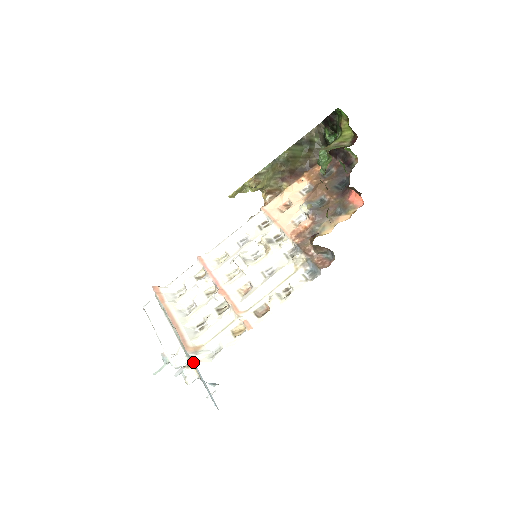
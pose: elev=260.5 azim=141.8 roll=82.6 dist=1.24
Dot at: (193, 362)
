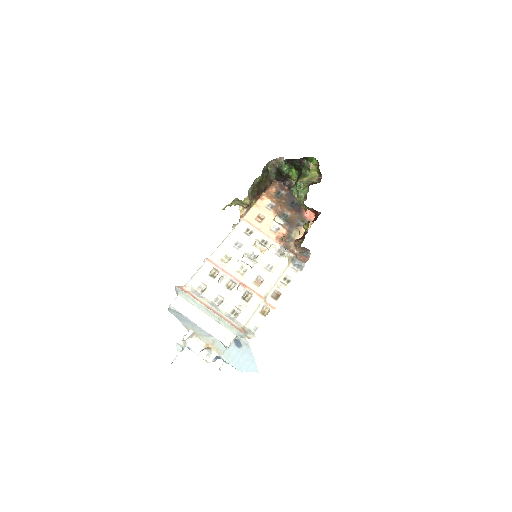
Dot at: (246, 339)
